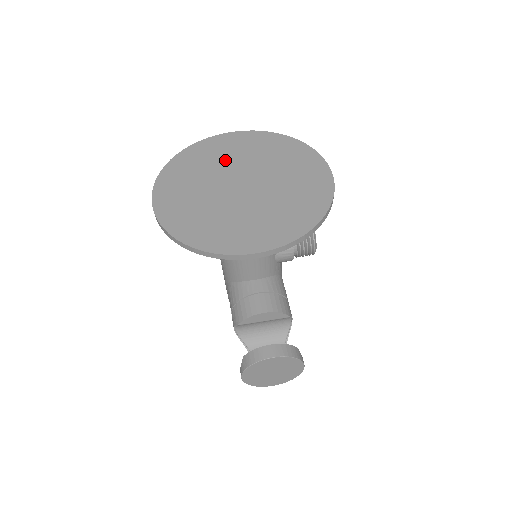
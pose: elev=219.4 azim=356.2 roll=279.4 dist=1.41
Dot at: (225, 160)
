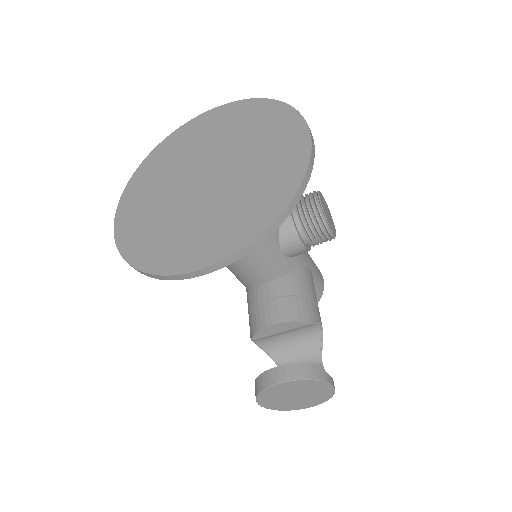
Dot at: (192, 151)
